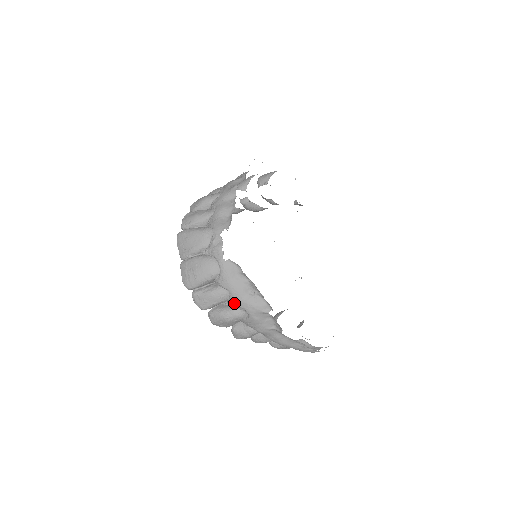
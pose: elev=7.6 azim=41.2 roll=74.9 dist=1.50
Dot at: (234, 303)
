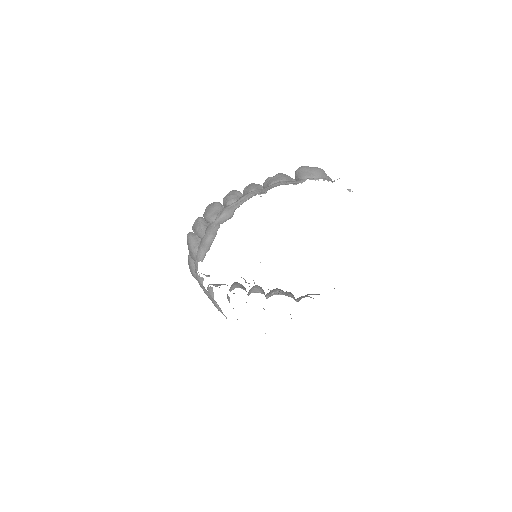
Dot at: occluded
